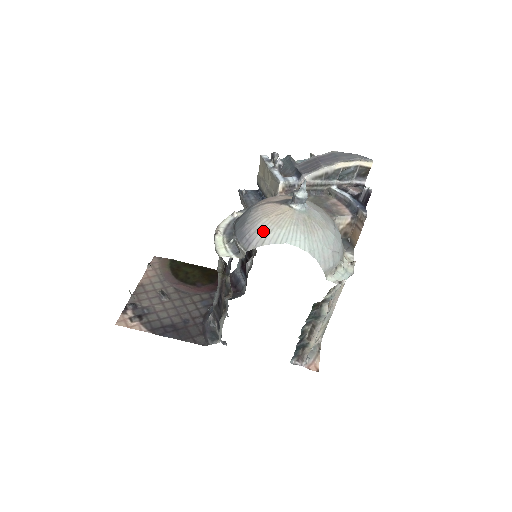
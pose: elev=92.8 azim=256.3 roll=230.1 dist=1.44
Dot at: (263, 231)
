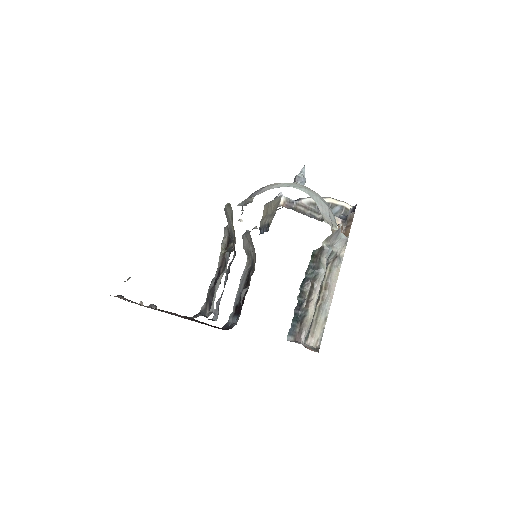
Dot at: (270, 186)
